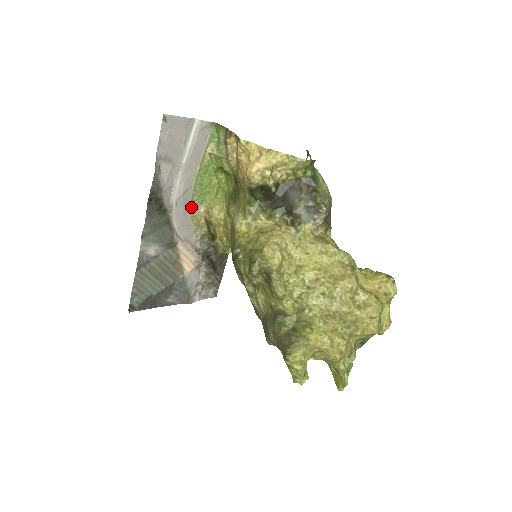
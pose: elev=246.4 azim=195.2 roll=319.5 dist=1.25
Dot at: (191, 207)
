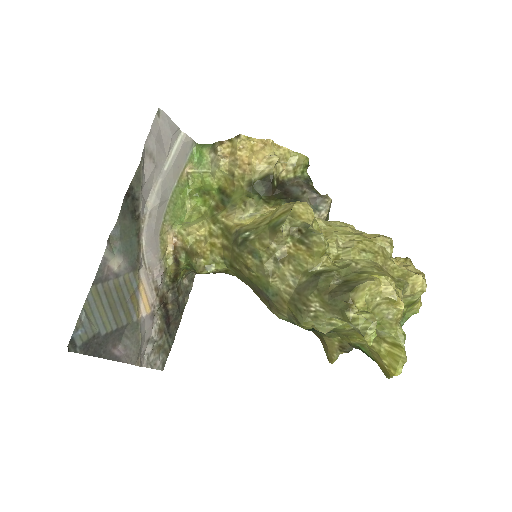
Dot at: (162, 227)
